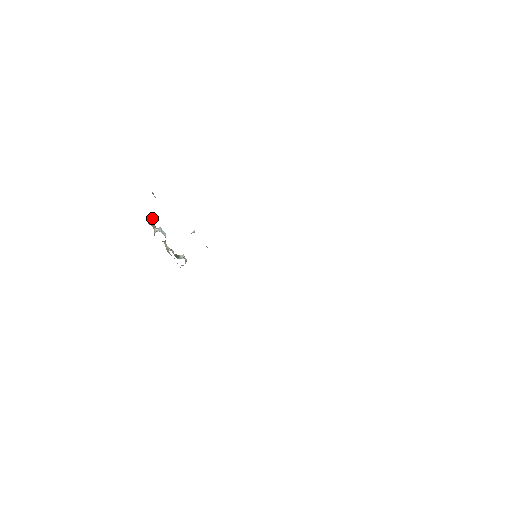
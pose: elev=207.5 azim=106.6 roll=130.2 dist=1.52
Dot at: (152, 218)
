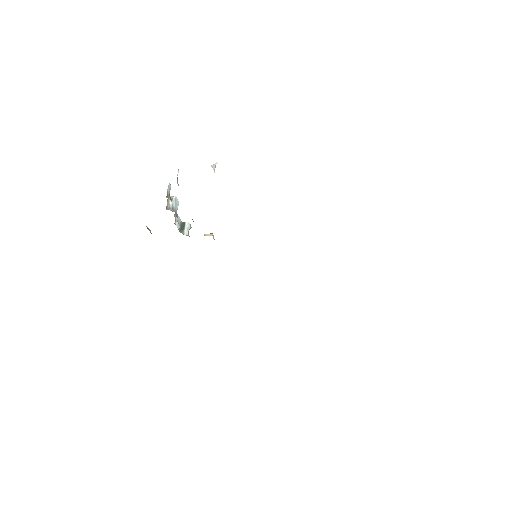
Dot at: (170, 189)
